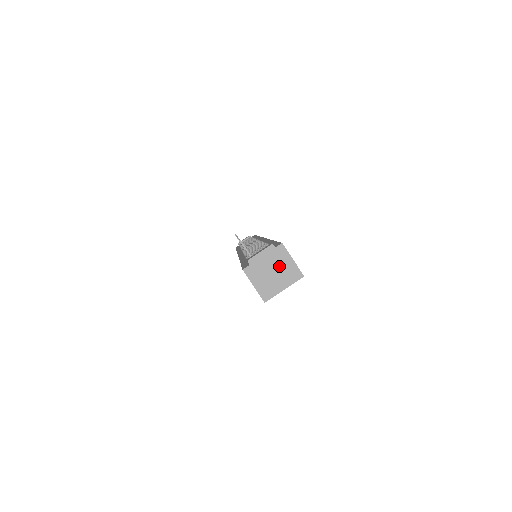
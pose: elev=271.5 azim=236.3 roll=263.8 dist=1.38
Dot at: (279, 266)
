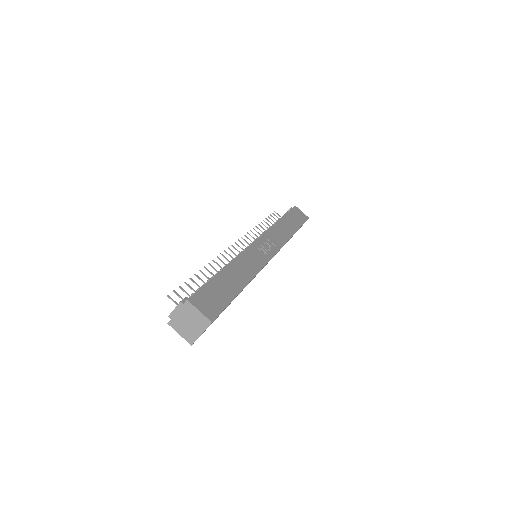
Dot at: (191, 317)
